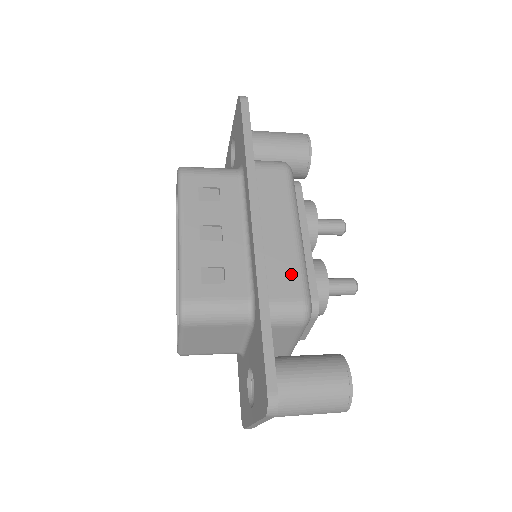
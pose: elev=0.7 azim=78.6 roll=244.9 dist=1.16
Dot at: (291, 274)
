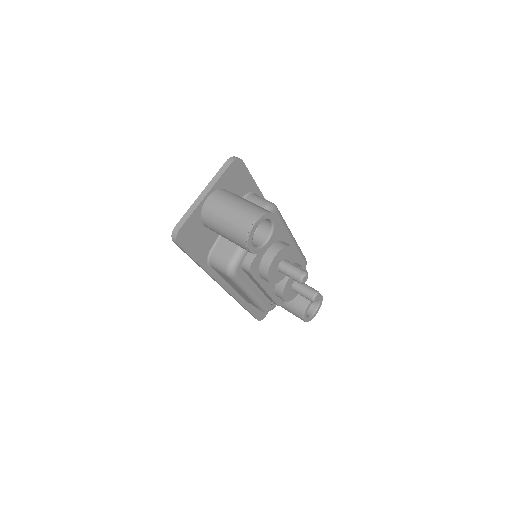
Dot at: (252, 303)
